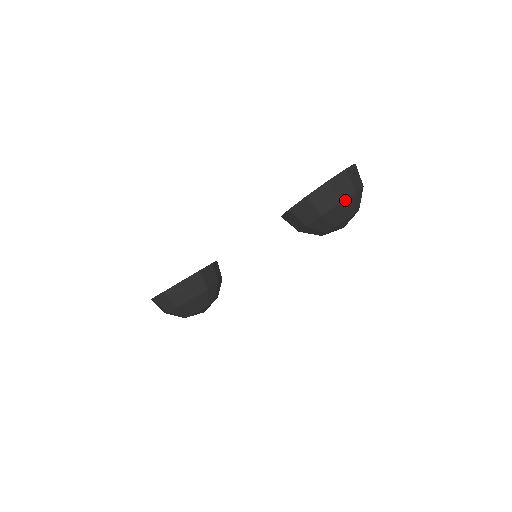
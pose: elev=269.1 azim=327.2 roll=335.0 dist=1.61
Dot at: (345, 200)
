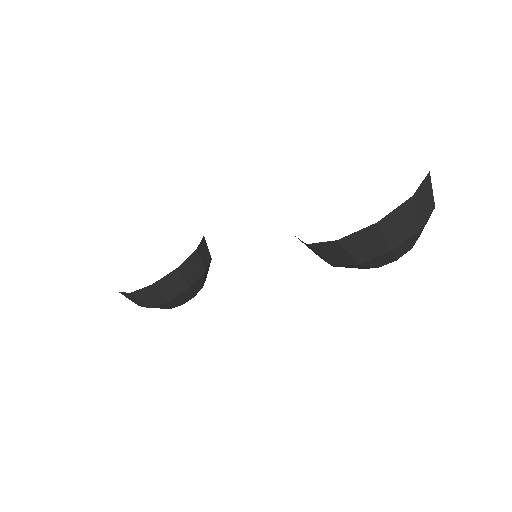
Dot at: (401, 244)
